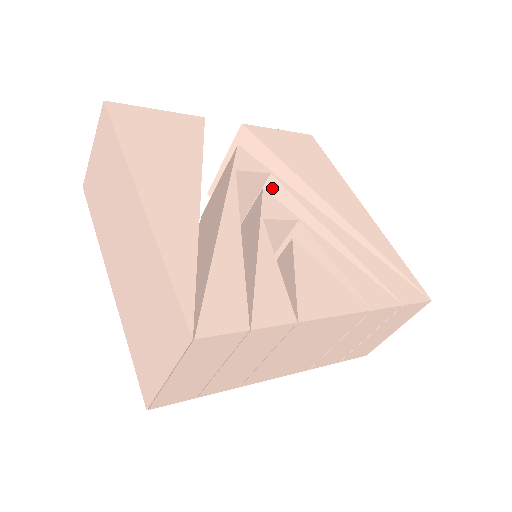
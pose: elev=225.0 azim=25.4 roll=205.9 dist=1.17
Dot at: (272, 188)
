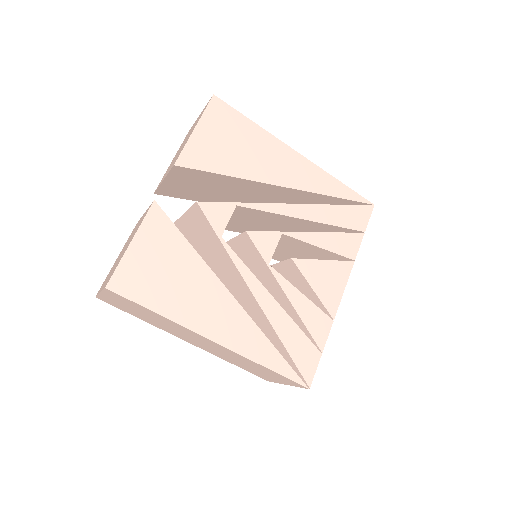
Dot at: (240, 210)
